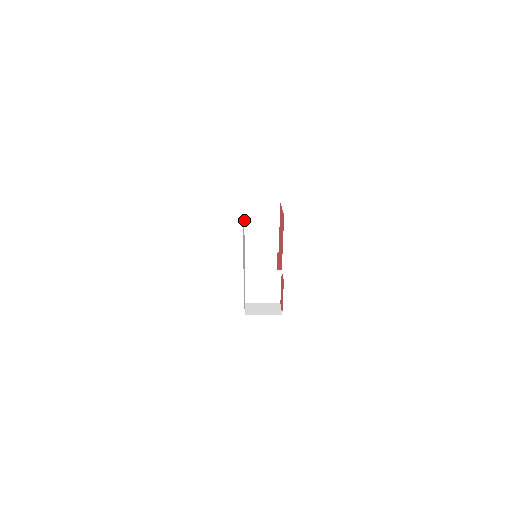
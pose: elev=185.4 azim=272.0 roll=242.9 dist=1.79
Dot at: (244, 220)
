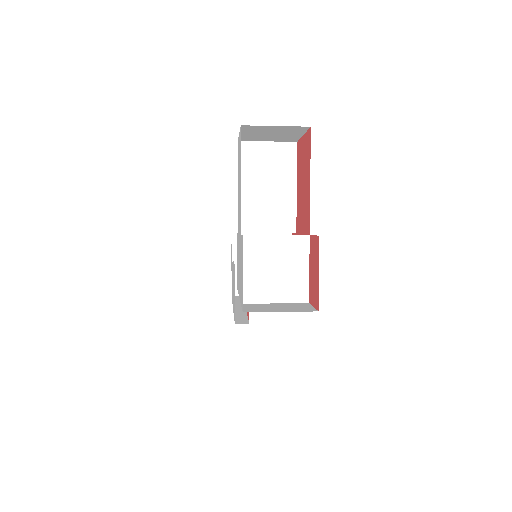
Dot at: (232, 254)
